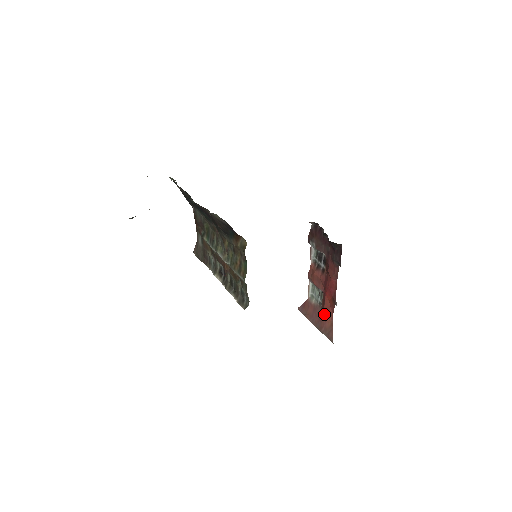
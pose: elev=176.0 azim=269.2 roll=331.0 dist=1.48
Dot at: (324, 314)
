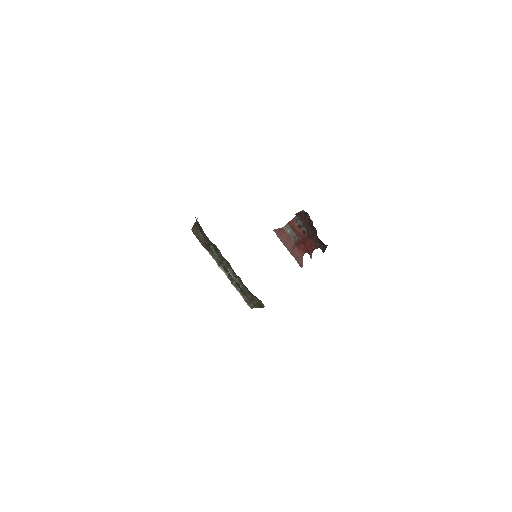
Dot at: (297, 247)
